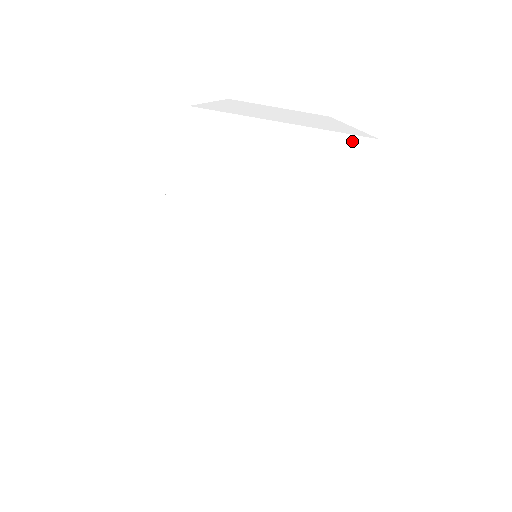
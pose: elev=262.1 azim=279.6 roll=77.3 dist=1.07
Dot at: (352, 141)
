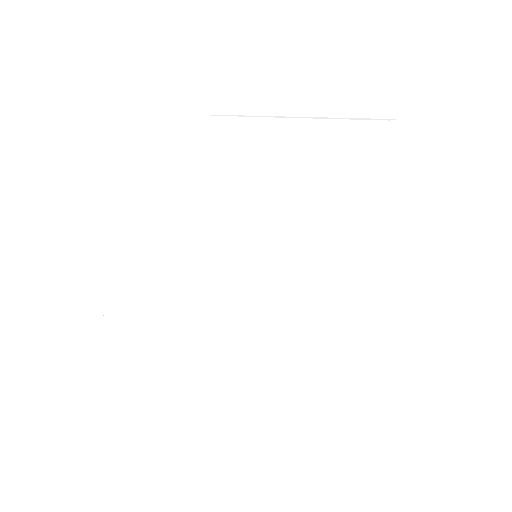
Dot at: (308, 444)
